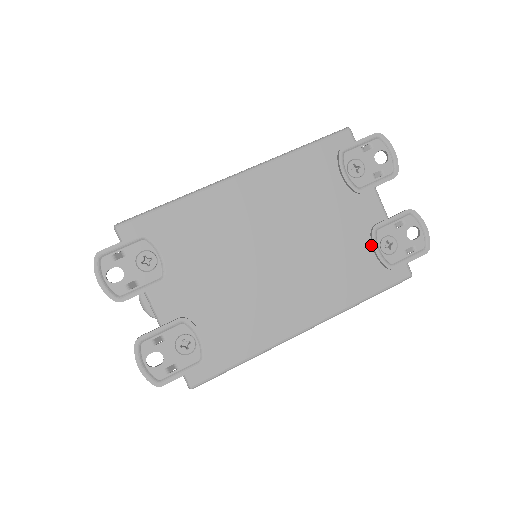
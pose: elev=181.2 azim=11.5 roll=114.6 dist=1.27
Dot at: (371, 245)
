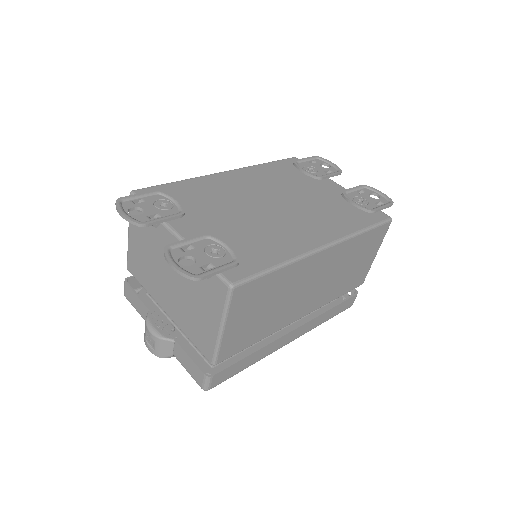
Dot at: (347, 203)
